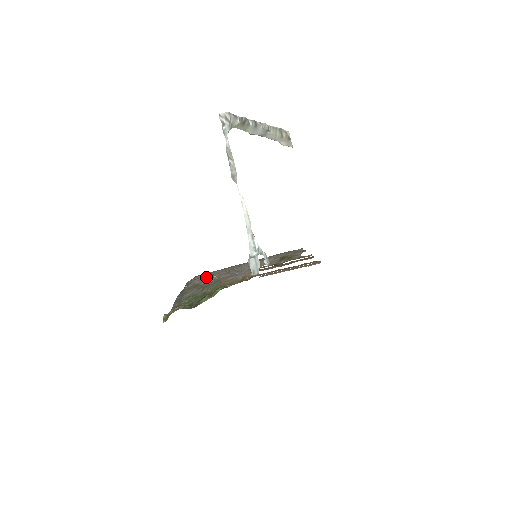
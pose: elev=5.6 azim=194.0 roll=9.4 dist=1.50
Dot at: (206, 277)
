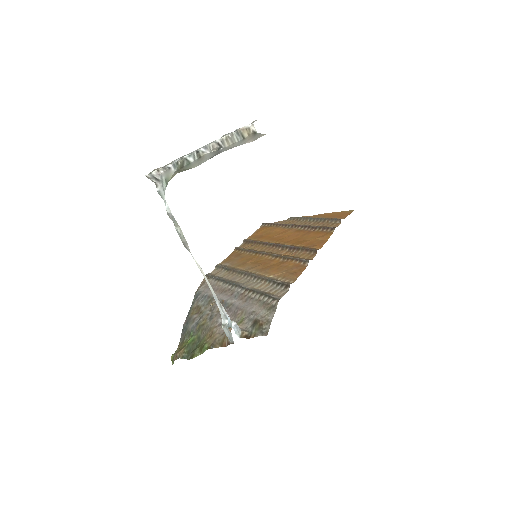
Dot at: (207, 297)
